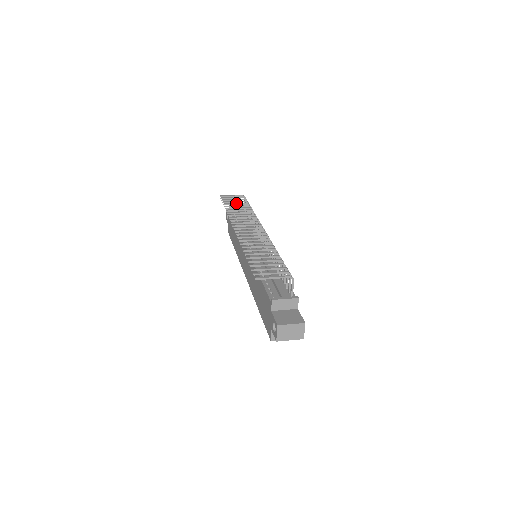
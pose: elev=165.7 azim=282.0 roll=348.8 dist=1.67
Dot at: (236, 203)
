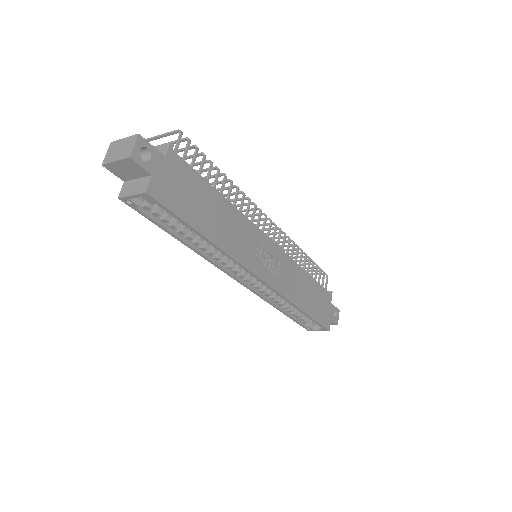
Dot at: (298, 260)
